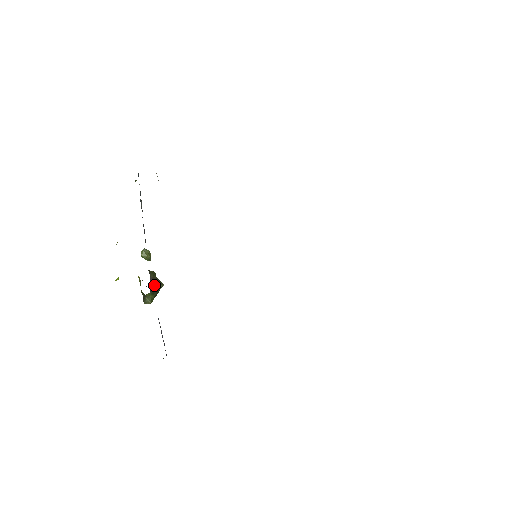
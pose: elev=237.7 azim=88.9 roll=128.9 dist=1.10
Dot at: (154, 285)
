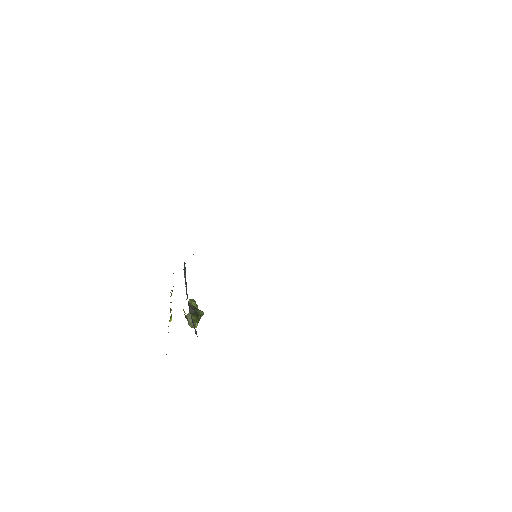
Dot at: (193, 309)
